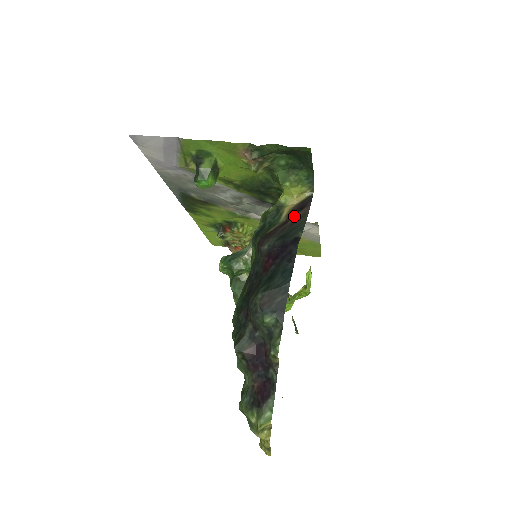
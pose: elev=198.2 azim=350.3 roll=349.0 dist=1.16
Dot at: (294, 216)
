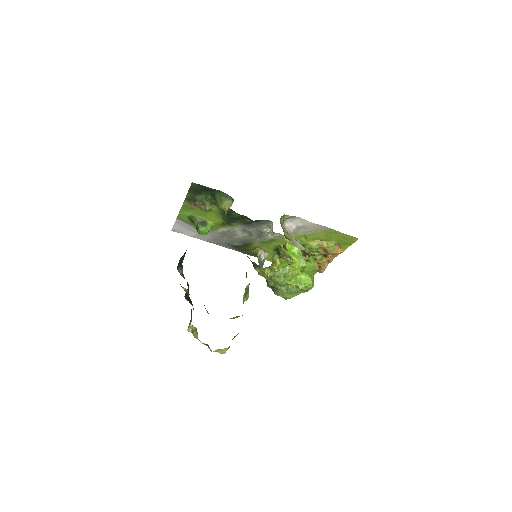
Dot at: occluded
